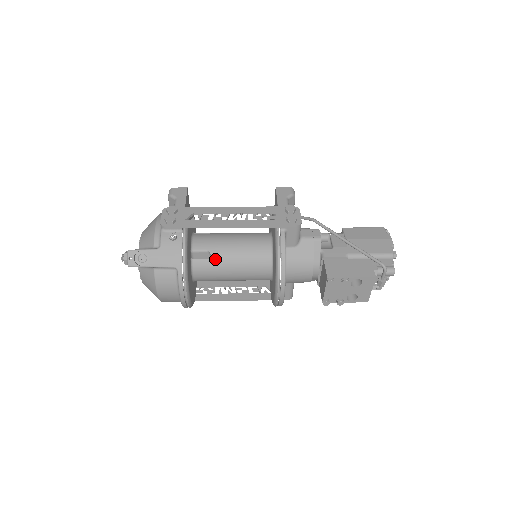
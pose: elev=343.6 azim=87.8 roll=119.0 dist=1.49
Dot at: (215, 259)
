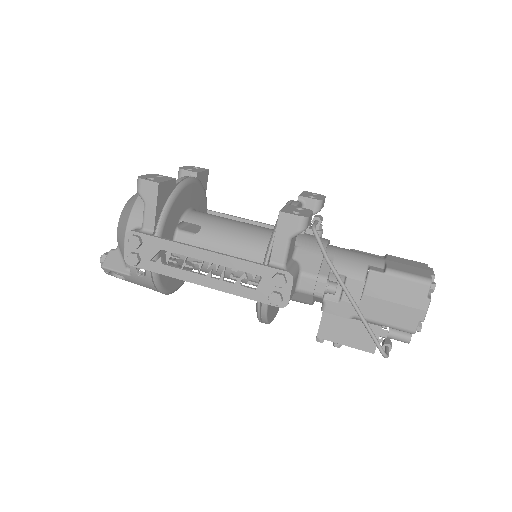
Dot at: (201, 270)
